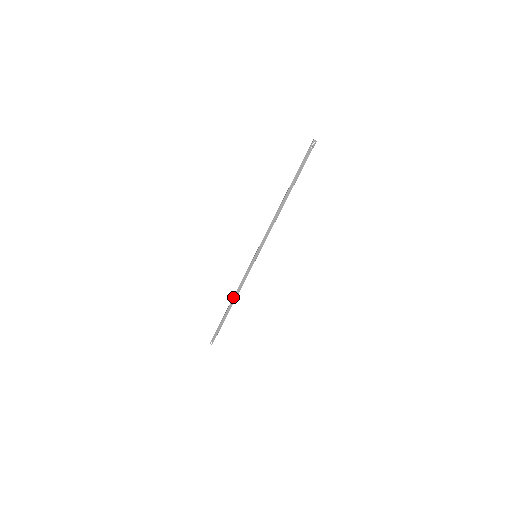
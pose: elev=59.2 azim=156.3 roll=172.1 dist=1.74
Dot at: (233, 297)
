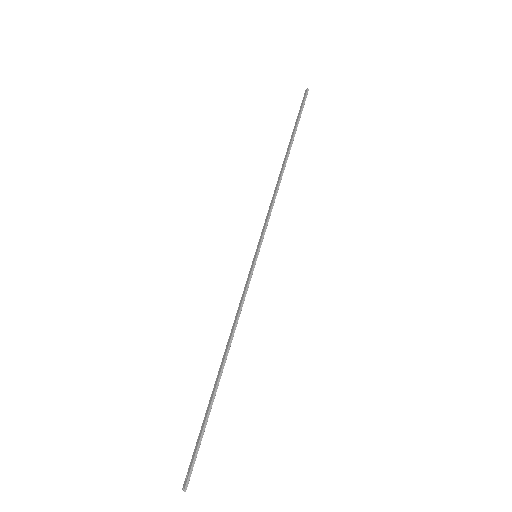
Dot at: (226, 348)
